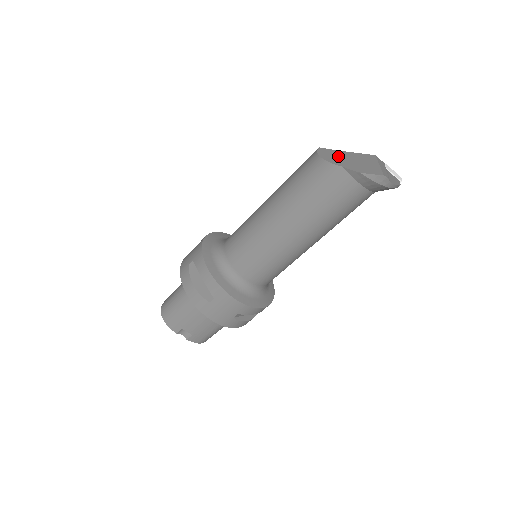
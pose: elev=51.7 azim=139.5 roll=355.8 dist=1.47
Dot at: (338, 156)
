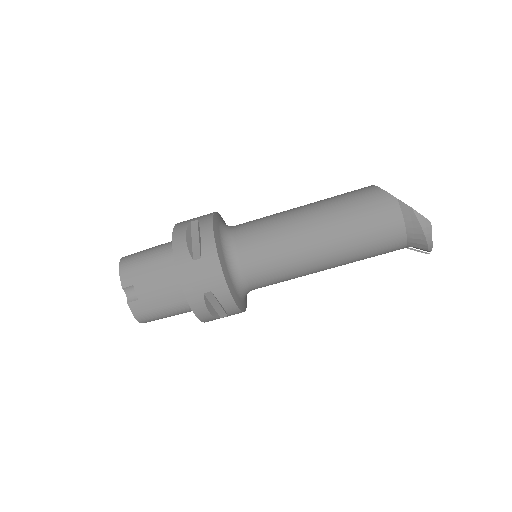
Dot at: occluded
